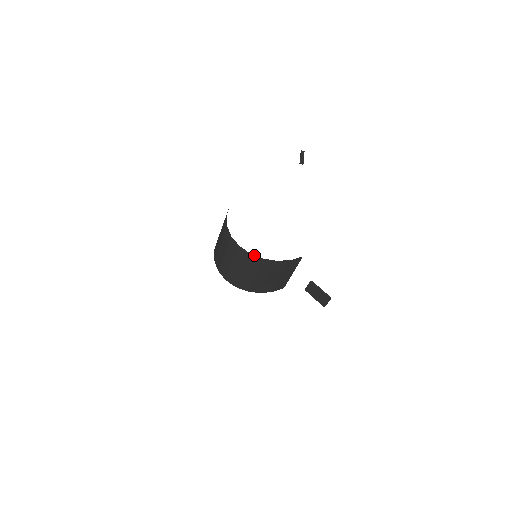
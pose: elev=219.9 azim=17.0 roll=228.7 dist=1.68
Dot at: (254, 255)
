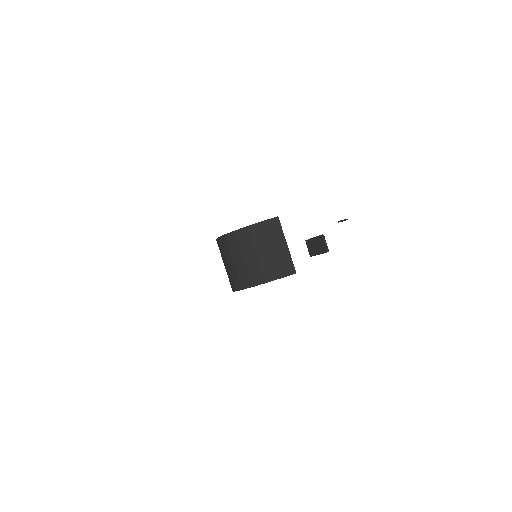
Dot at: (228, 234)
